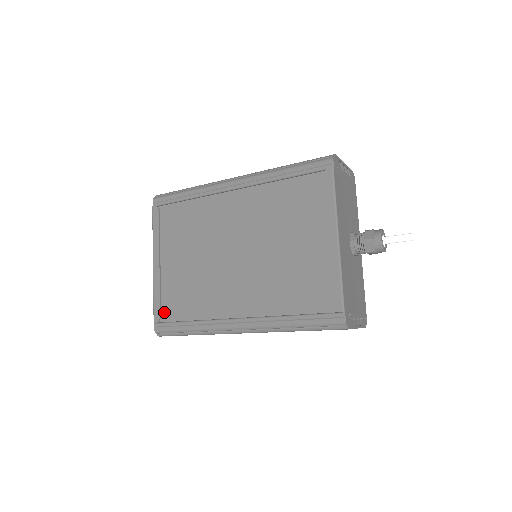
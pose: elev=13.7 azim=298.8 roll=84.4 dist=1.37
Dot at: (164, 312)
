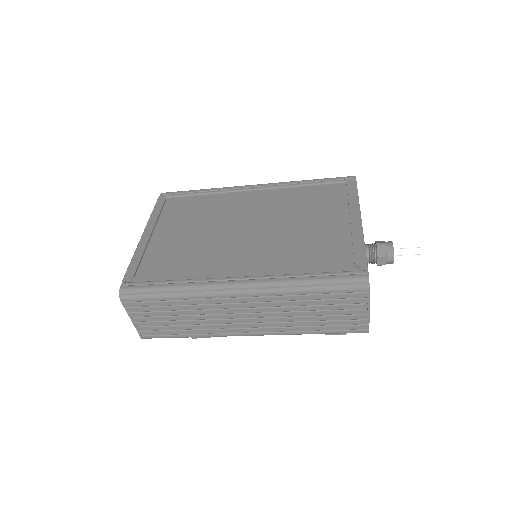
Dot at: (139, 275)
